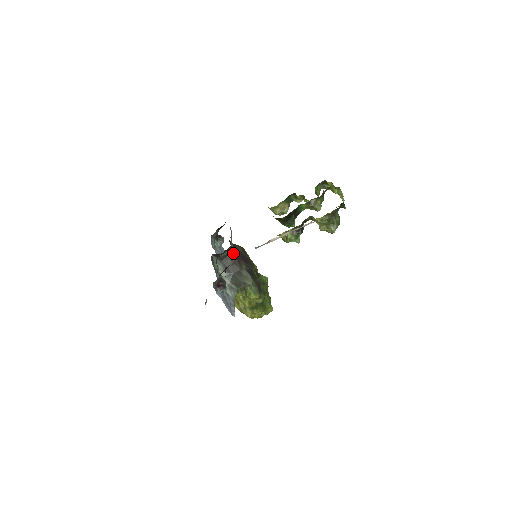
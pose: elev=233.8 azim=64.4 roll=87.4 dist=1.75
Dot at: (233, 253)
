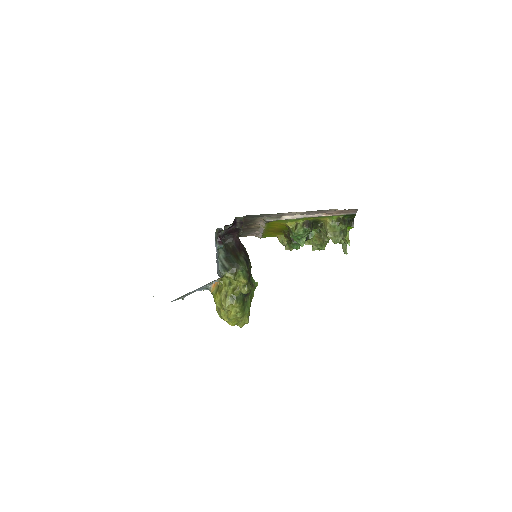
Dot at: (237, 242)
